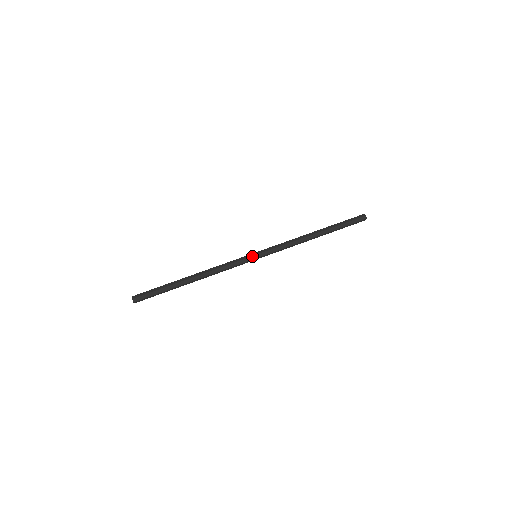
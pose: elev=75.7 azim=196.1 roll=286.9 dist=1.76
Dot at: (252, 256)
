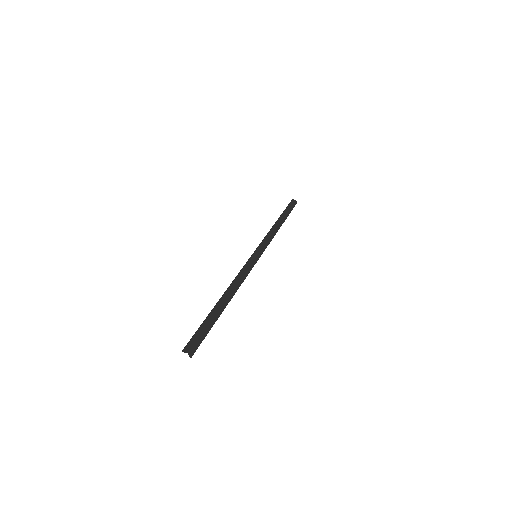
Dot at: (252, 255)
